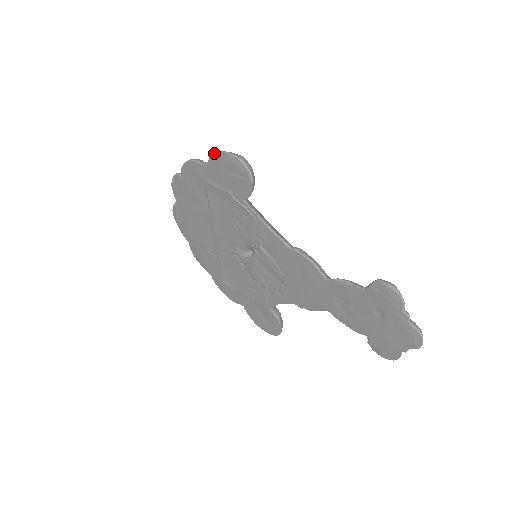
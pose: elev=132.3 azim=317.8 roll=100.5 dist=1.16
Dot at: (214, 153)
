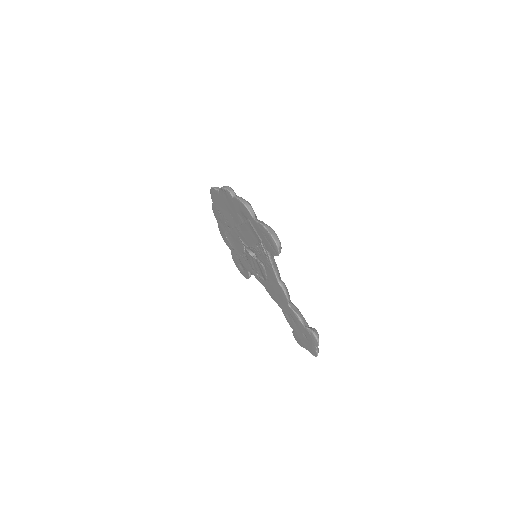
Dot at: (264, 227)
